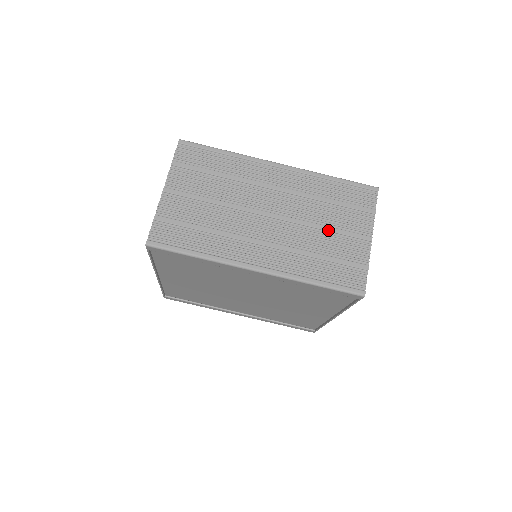
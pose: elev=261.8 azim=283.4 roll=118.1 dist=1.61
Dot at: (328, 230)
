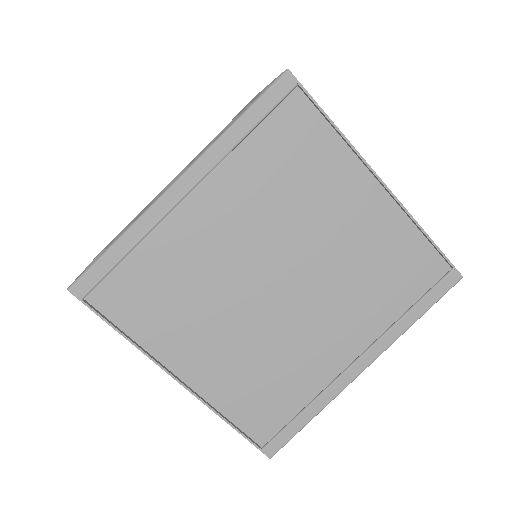
Dot at: occluded
